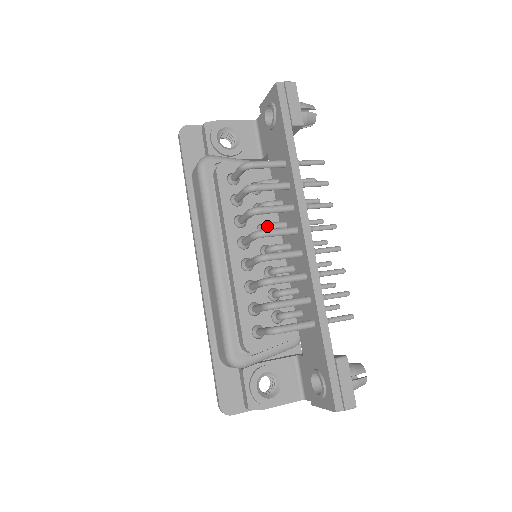
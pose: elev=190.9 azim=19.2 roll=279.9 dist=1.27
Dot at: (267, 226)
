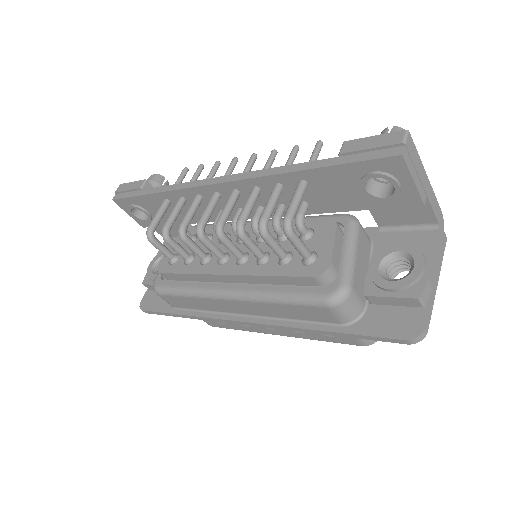
Dot at: (214, 230)
